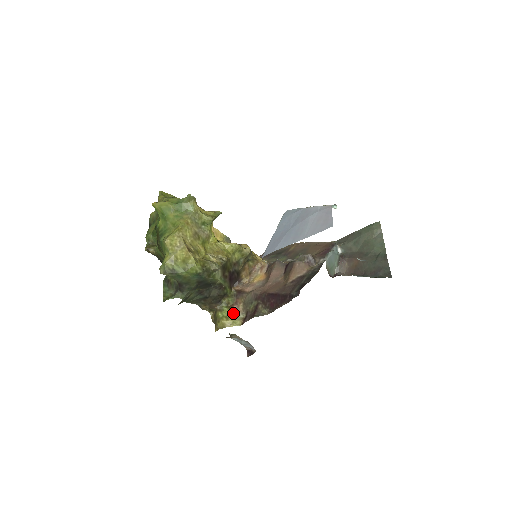
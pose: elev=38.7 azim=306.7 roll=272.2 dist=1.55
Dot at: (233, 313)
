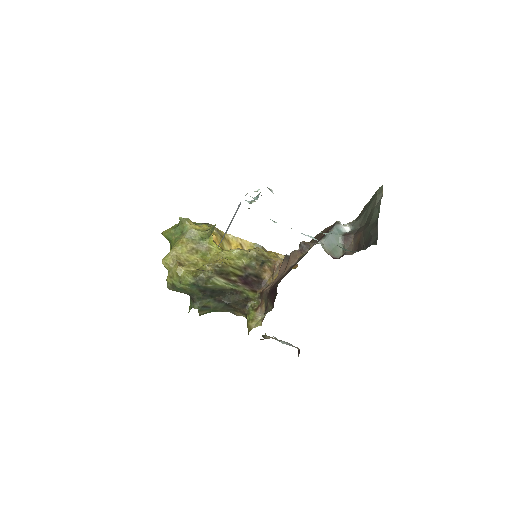
Dot at: (257, 315)
